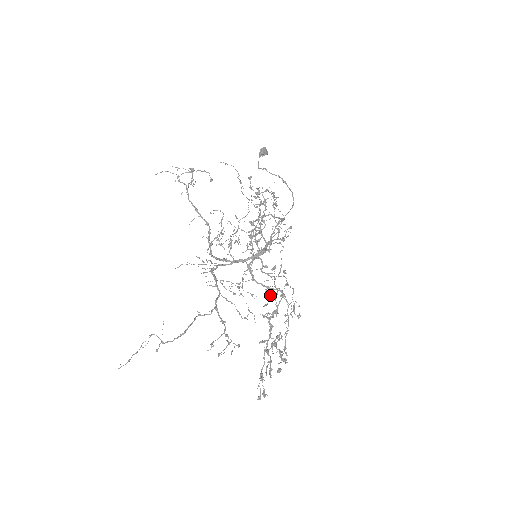
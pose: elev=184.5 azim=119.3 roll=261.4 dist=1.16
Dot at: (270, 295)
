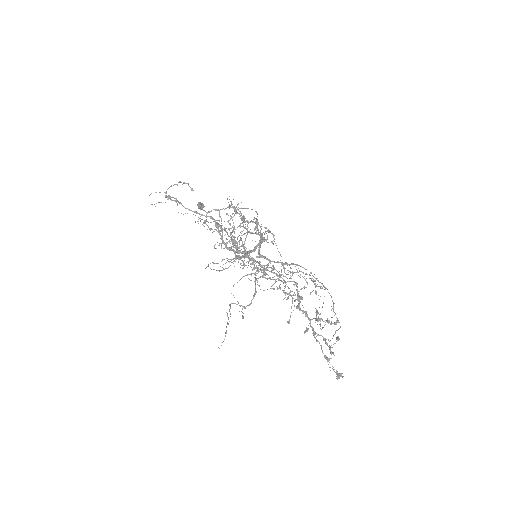
Dot at: occluded
